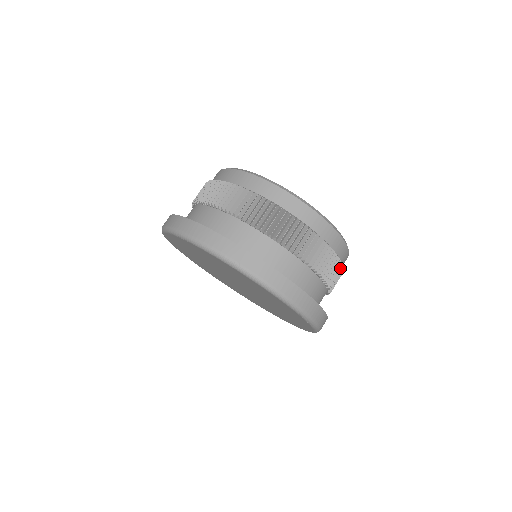
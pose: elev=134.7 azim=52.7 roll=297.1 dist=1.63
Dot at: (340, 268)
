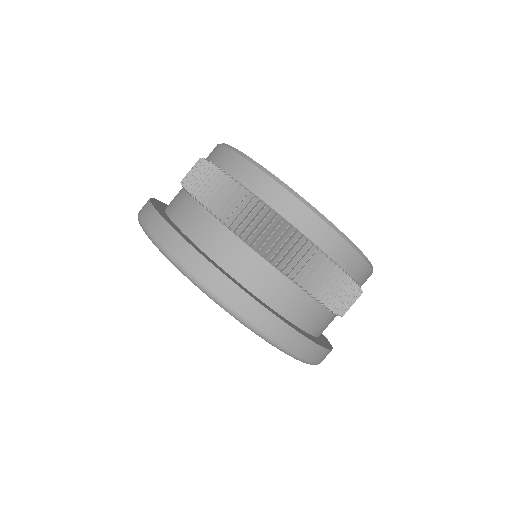
Dot at: (312, 253)
